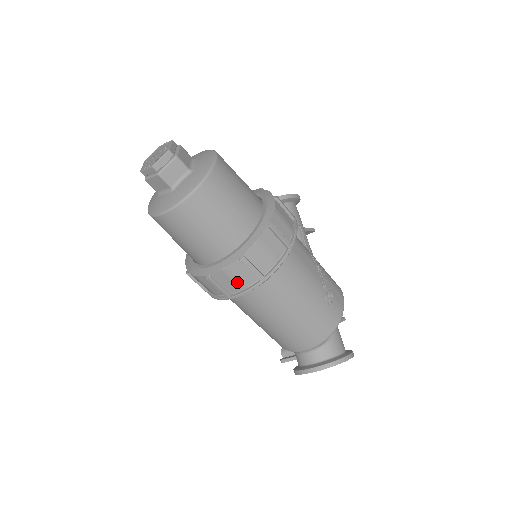
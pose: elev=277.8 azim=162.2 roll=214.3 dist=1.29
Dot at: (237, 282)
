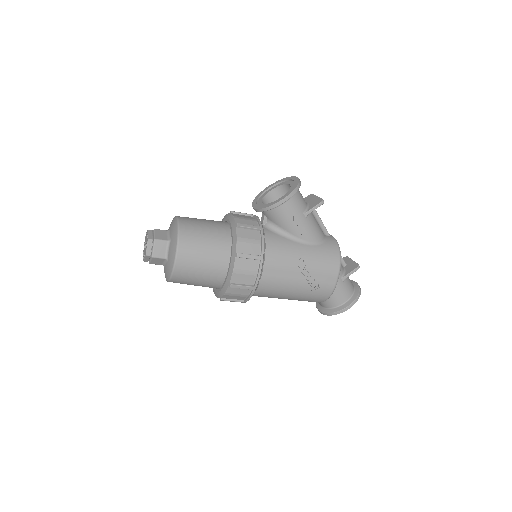
Dot at: occluded
